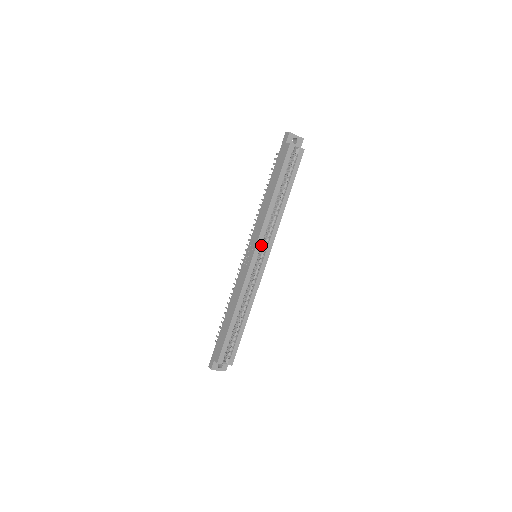
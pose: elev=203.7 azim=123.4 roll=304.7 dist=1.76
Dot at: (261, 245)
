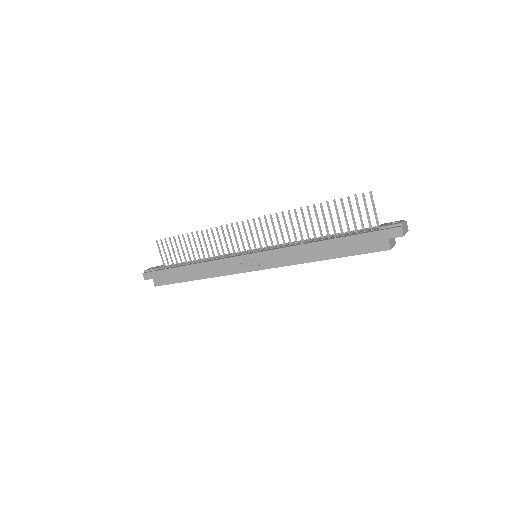
Dot at: occluded
